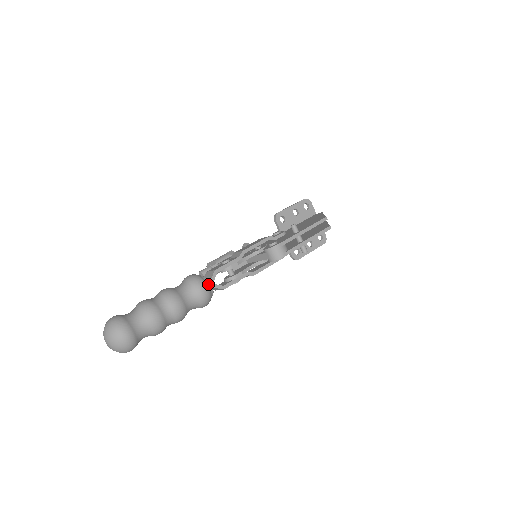
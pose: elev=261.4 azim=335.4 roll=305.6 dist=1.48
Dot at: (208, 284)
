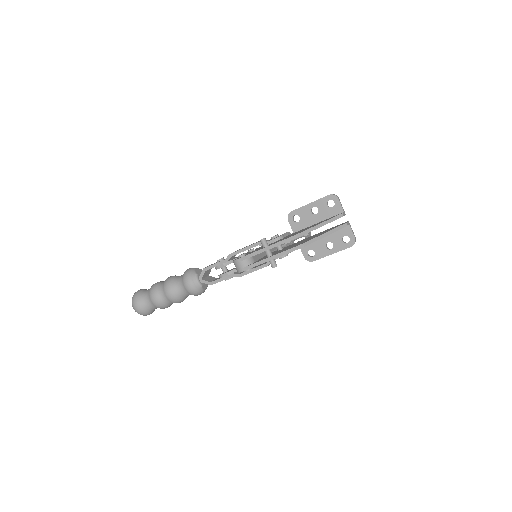
Dot at: (194, 280)
